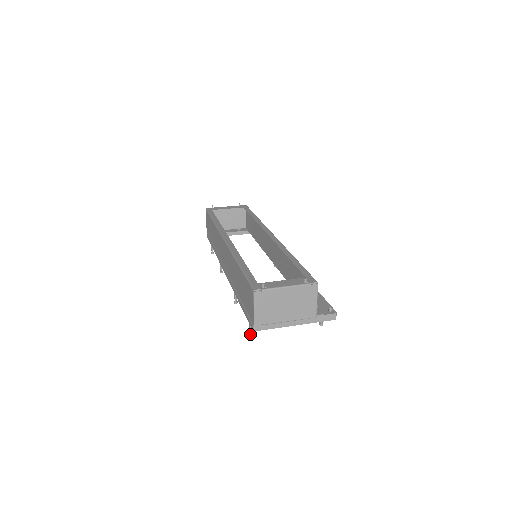
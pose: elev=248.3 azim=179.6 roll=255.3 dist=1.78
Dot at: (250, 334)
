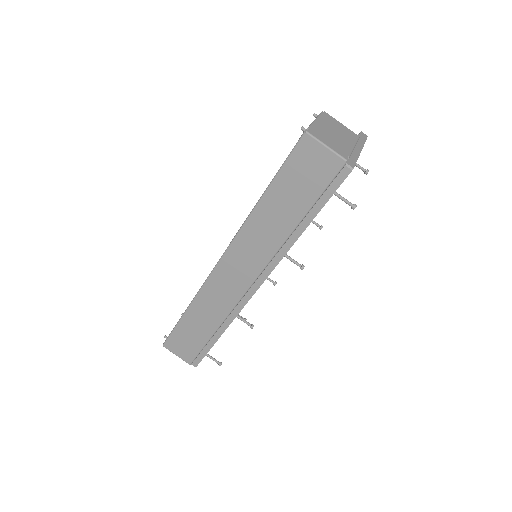
Dot at: (353, 205)
